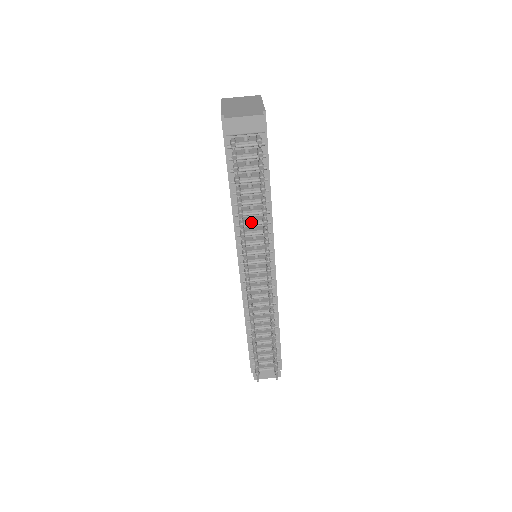
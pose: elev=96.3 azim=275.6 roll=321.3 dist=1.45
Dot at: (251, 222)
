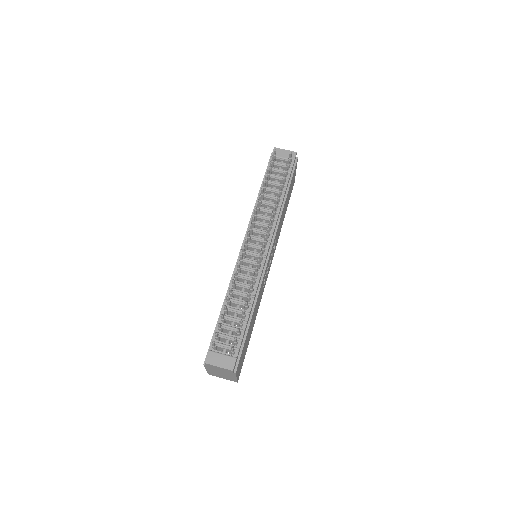
Dot at: (266, 209)
